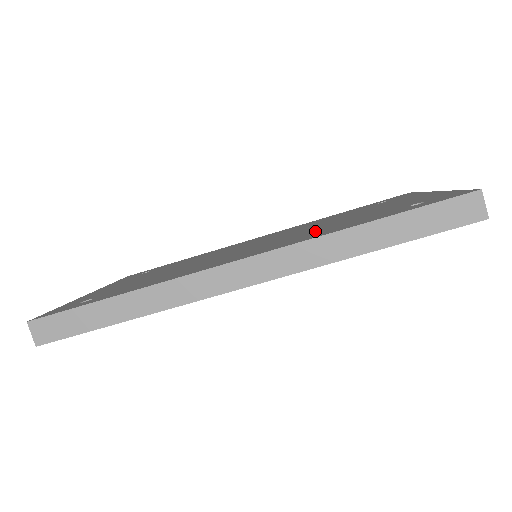
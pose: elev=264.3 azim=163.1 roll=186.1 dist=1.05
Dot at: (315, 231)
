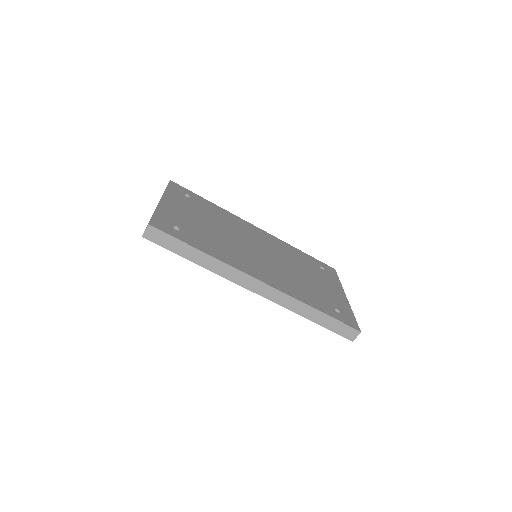
Dot at: (294, 282)
